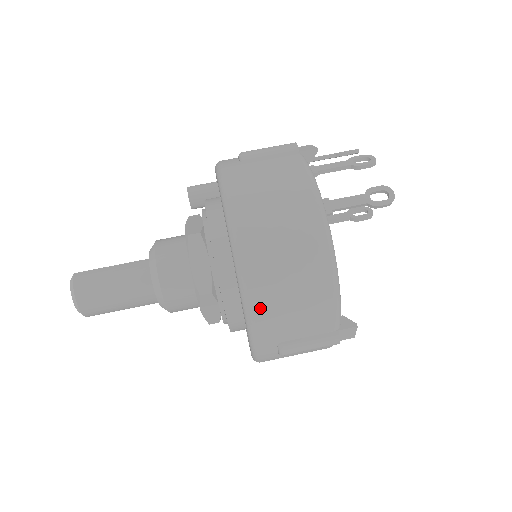
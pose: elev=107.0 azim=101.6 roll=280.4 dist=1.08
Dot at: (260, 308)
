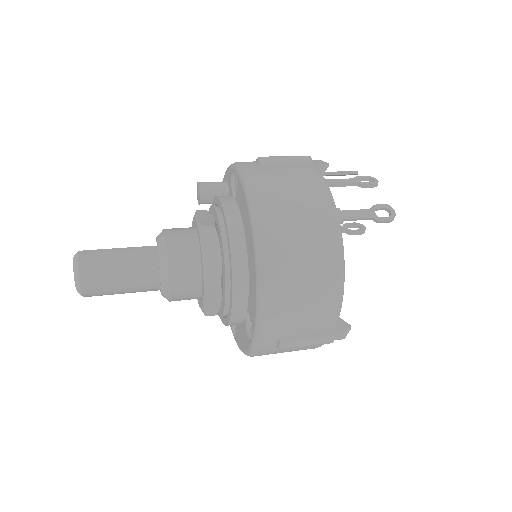
Dot at: (273, 300)
